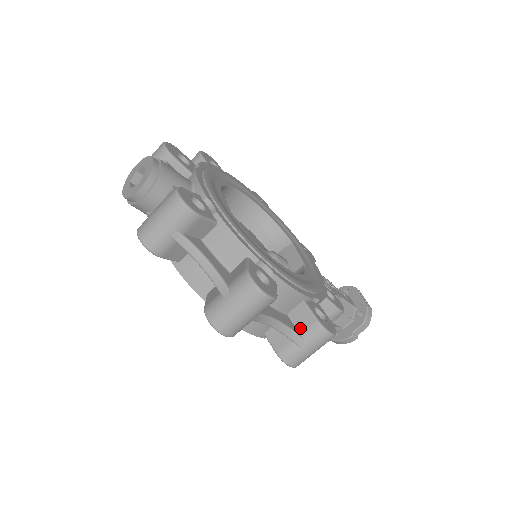
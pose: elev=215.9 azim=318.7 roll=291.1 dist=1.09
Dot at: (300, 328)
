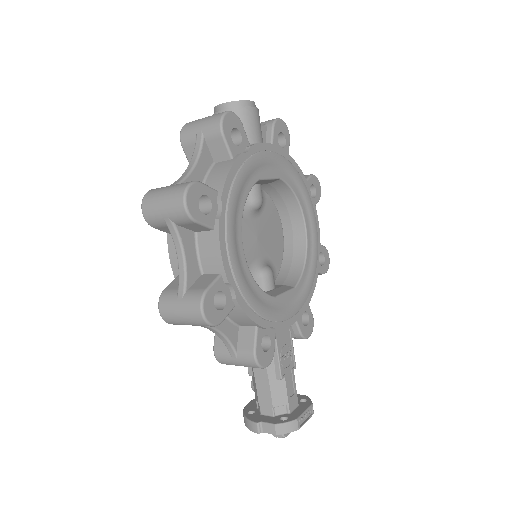
Dot at: (194, 286)
